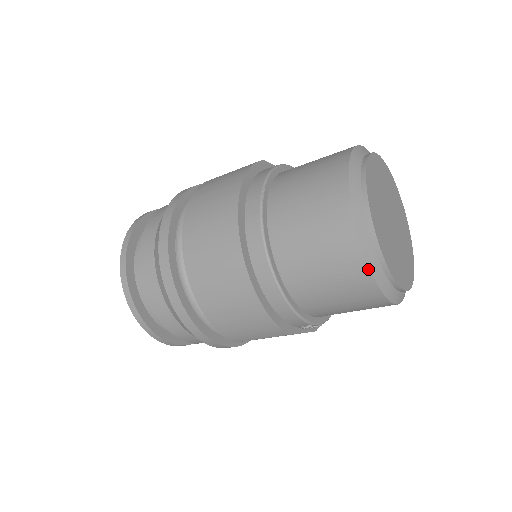
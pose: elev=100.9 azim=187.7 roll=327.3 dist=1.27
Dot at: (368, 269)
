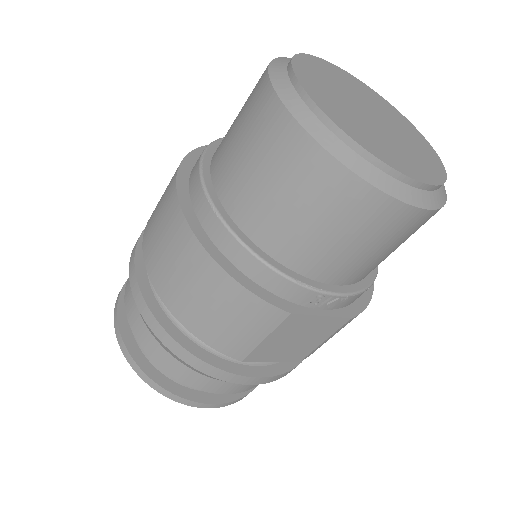
Dot at: (322, 149)
